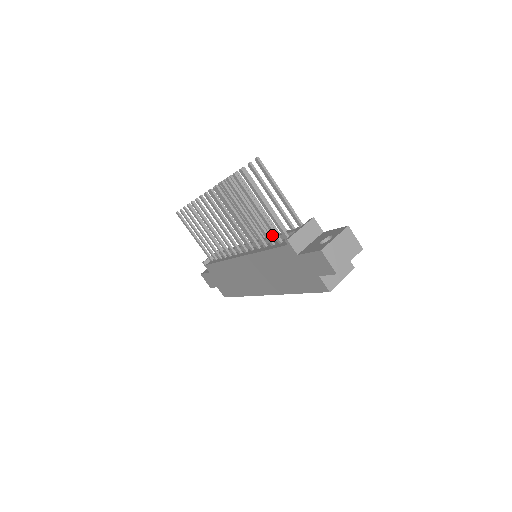
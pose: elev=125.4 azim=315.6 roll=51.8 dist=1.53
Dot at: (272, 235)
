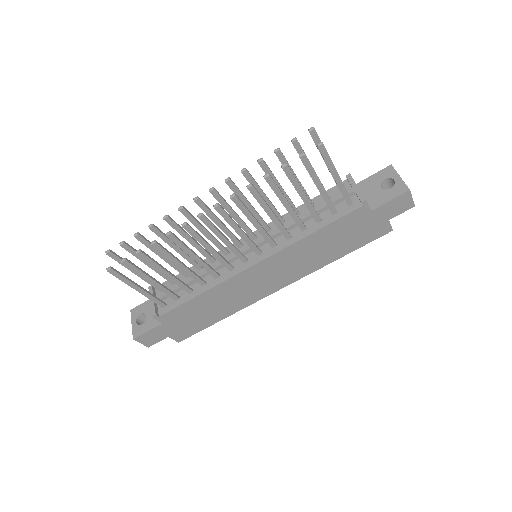
Dot at: (284, 219)
